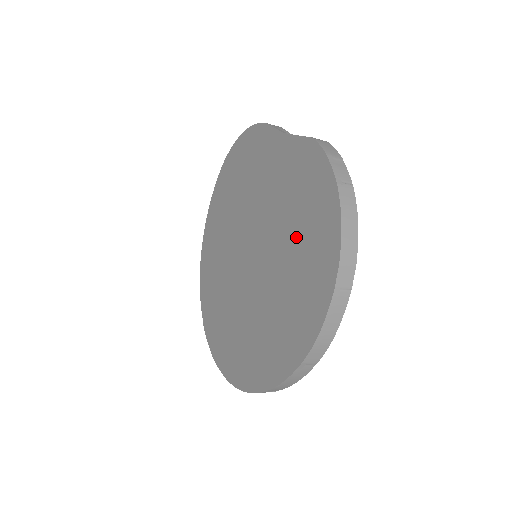
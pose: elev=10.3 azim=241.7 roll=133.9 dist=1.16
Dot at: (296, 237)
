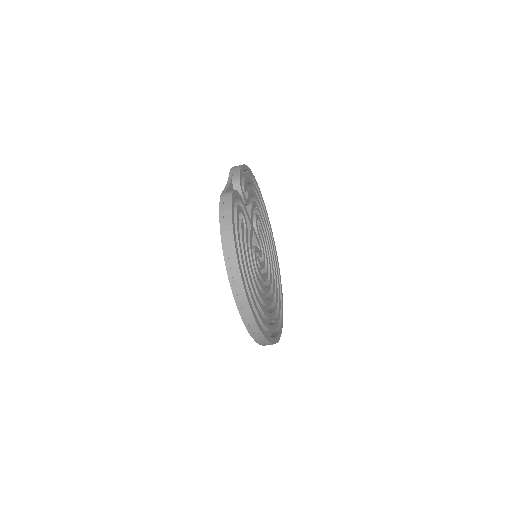
Dot at: occluded
